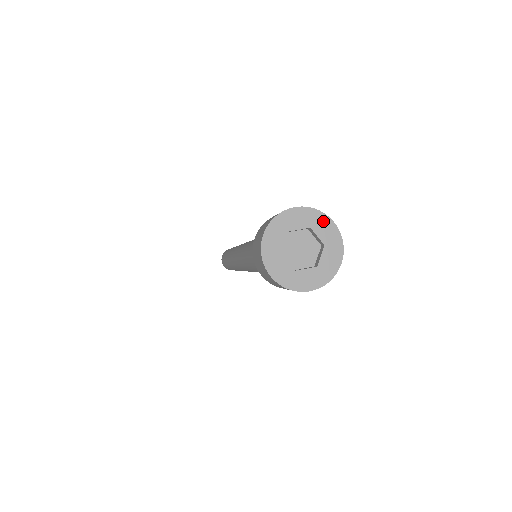
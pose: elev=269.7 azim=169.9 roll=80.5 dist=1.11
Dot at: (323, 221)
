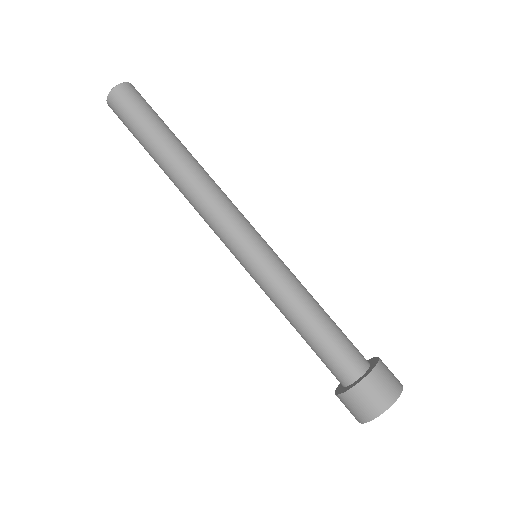
Dot at: occluded
